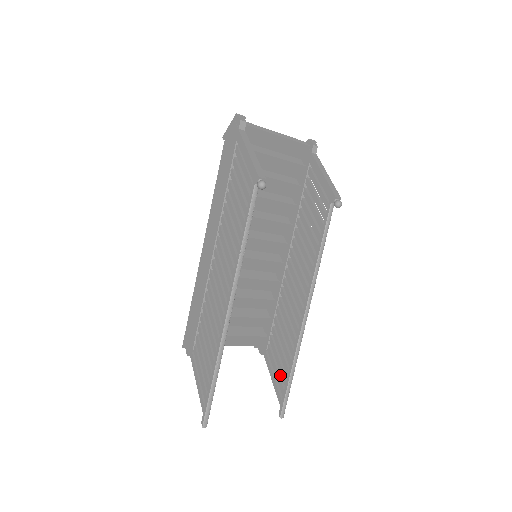
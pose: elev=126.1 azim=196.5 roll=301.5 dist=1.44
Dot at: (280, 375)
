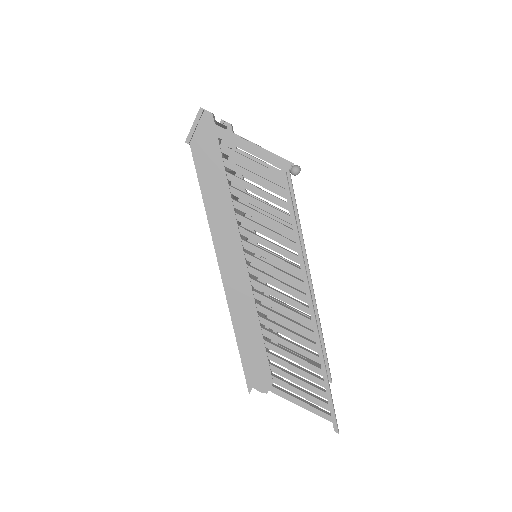
Dot at: occluded
